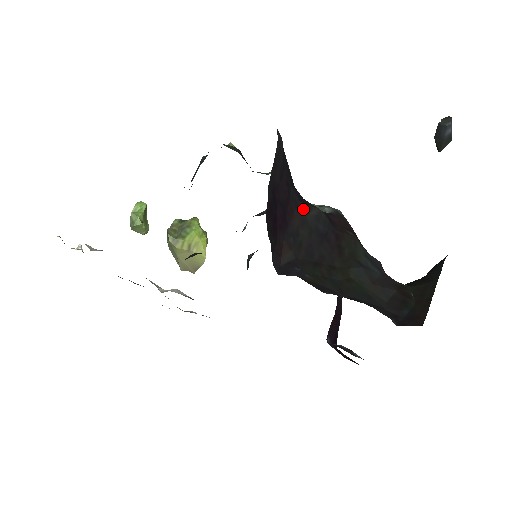
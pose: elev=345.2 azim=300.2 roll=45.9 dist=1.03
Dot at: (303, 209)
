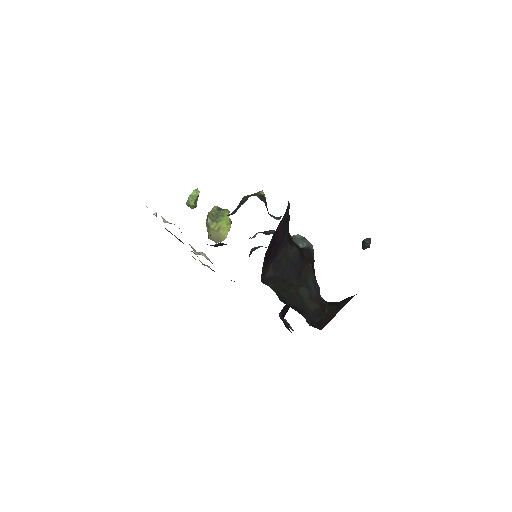
Dot at: (288, 247)
